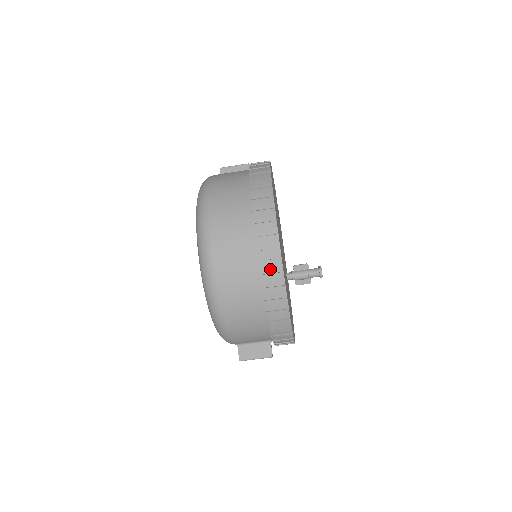
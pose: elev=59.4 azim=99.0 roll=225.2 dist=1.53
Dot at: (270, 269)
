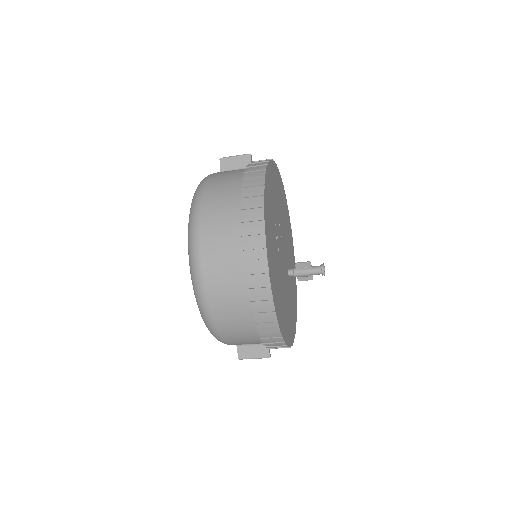
Dot at: (260, 296)
